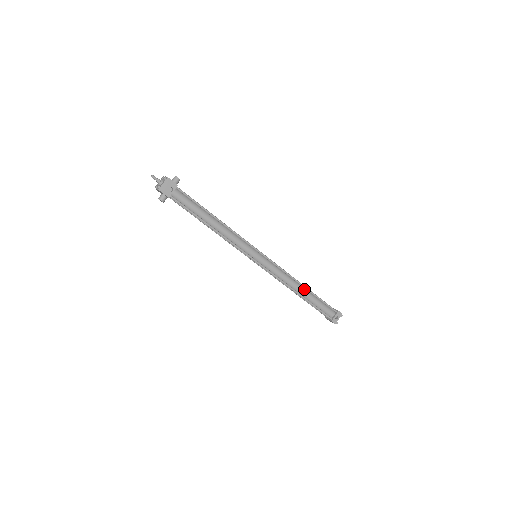
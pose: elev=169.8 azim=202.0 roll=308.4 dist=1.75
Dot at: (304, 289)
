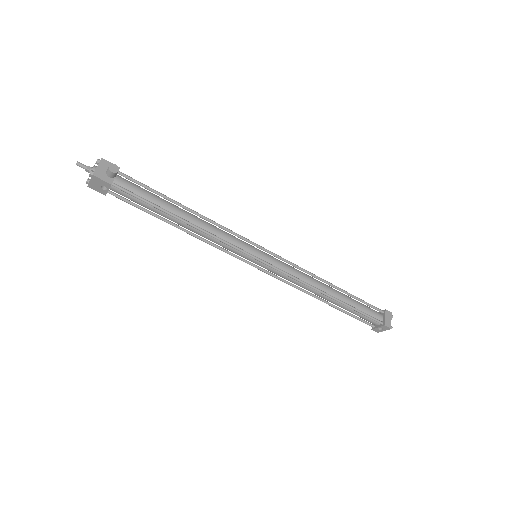
Dot at: (331, 297)
